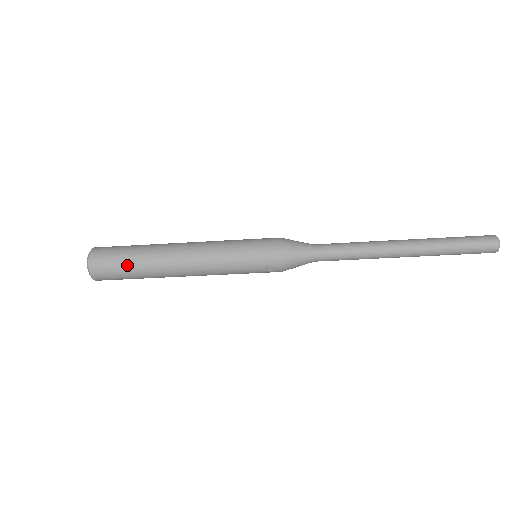
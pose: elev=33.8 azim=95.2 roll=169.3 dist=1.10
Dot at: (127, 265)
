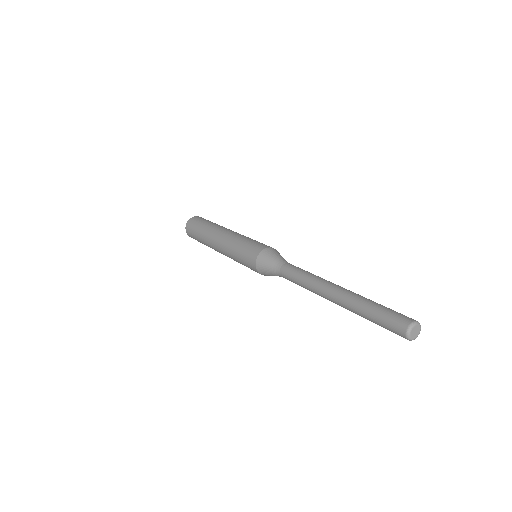
Dot at: (200, 242)
